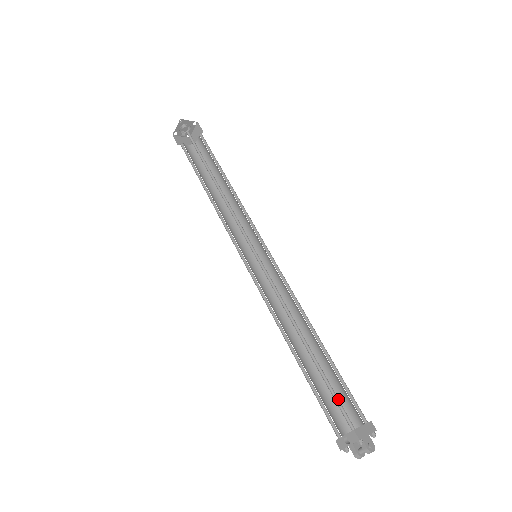
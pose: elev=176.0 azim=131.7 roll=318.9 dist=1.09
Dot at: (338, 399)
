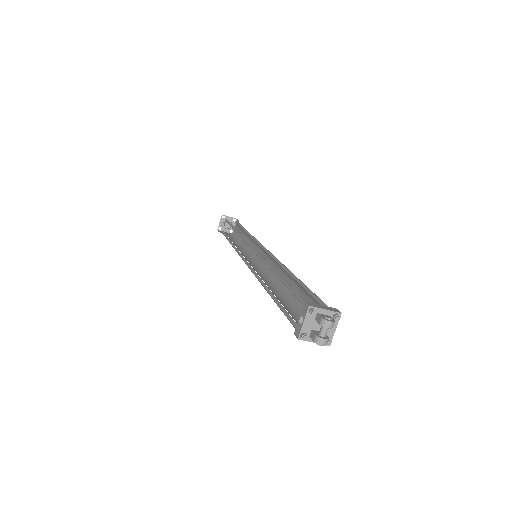
Dot at: (297, 294)
